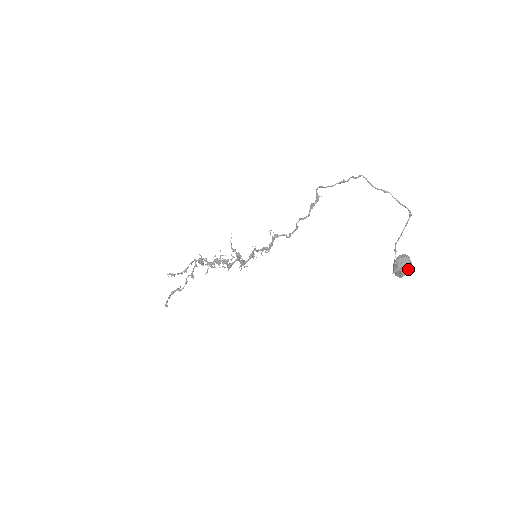
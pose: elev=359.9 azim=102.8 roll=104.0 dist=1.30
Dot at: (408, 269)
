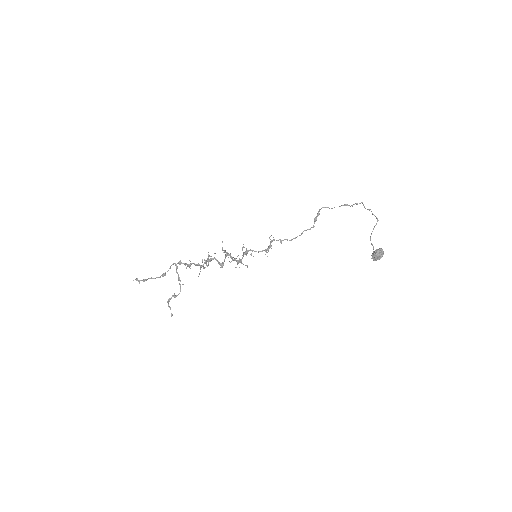
Dot at: (382, 256)
